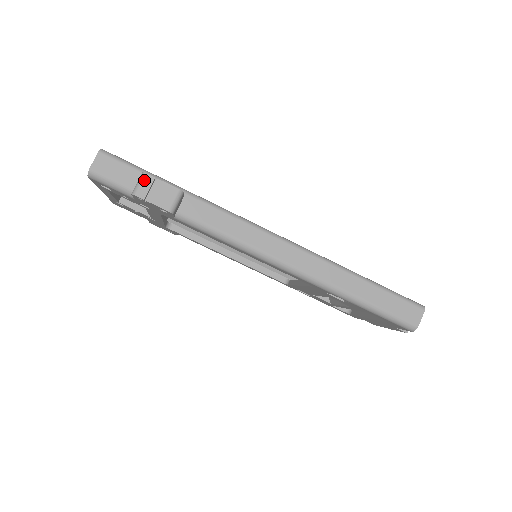
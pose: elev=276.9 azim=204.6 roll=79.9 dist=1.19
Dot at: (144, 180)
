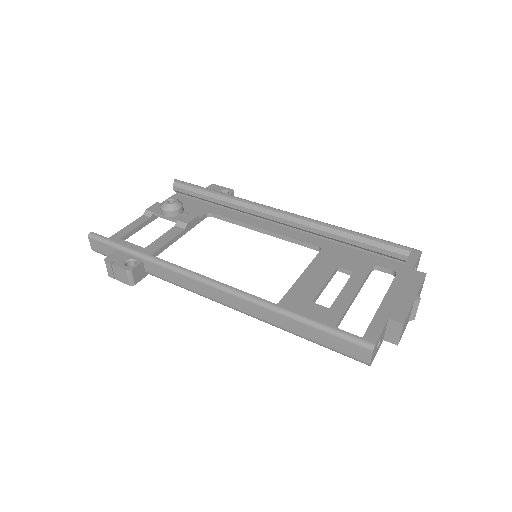
Dot at: (107, 266)
